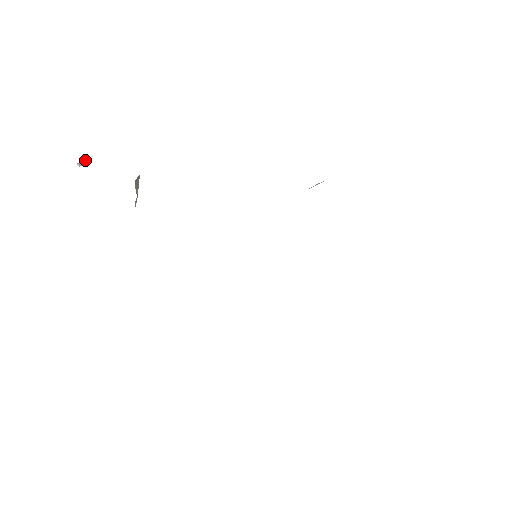
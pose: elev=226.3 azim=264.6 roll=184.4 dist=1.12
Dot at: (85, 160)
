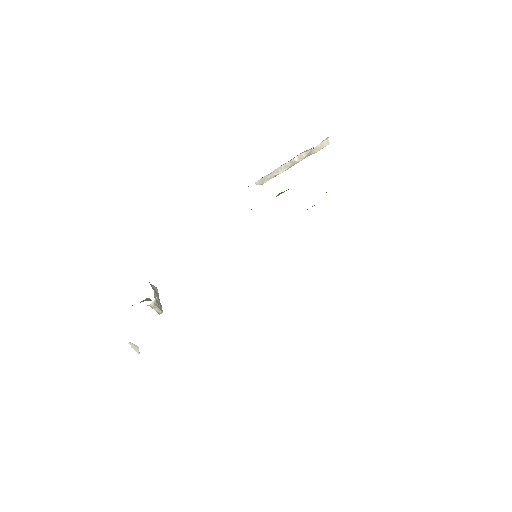
Dot at: occluded
